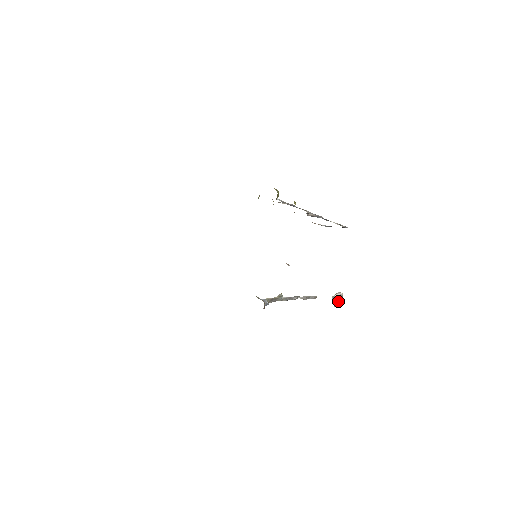
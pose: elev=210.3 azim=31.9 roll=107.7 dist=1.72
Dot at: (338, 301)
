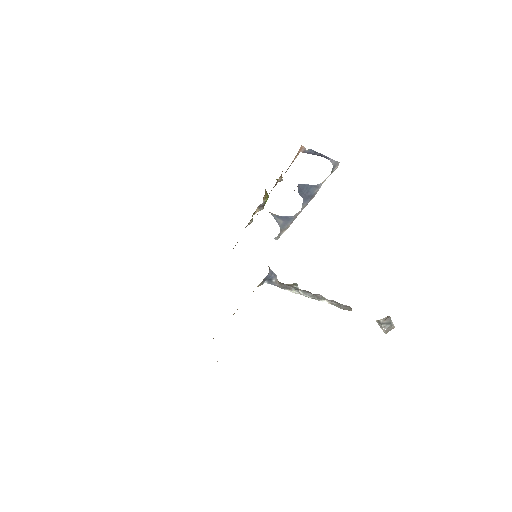
Dot at: (388, 326)
